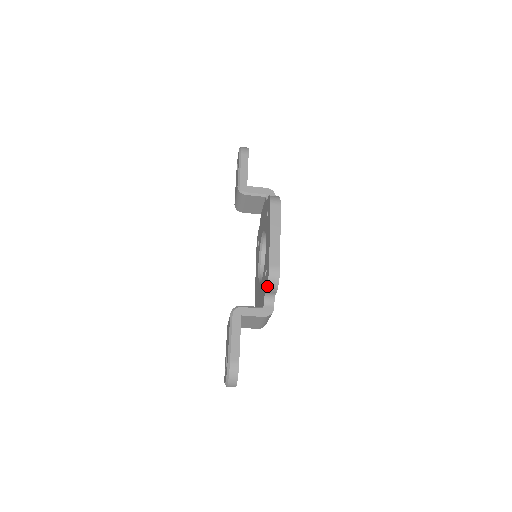
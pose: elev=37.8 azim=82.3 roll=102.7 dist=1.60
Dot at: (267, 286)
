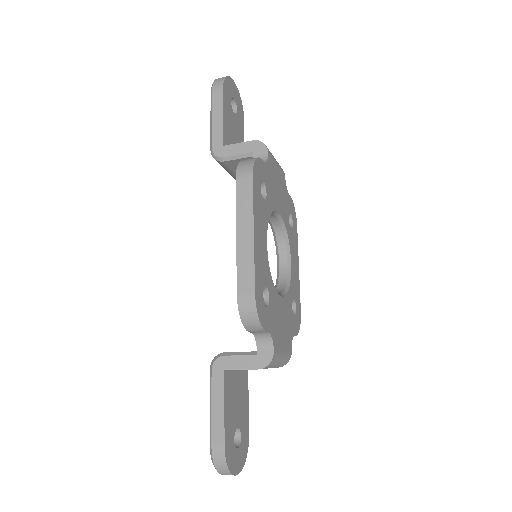
Dot at: (244, 327)
